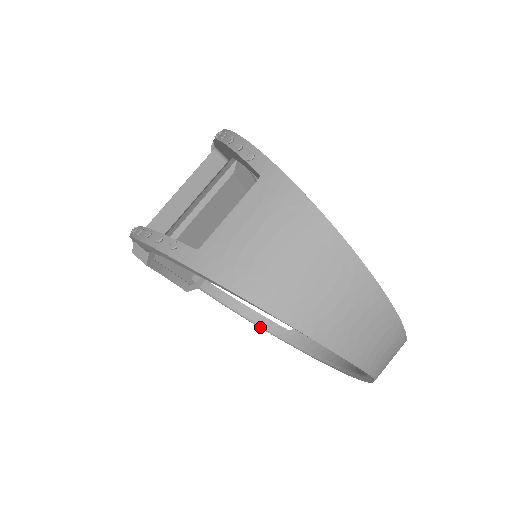
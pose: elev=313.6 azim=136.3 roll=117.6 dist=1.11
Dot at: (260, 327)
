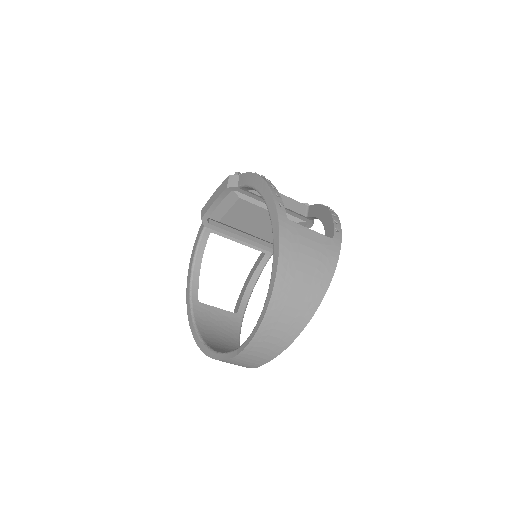
Dot at: (191, 280)
